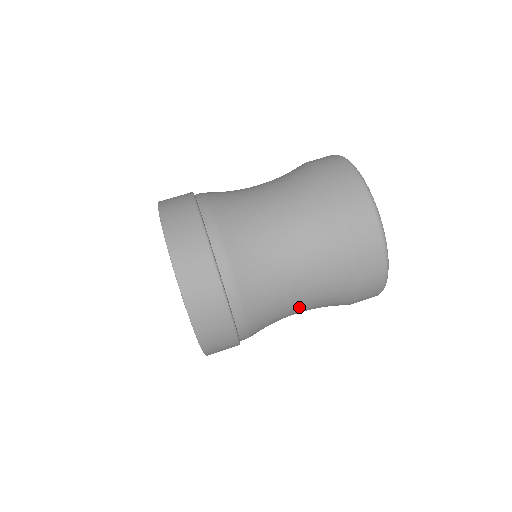
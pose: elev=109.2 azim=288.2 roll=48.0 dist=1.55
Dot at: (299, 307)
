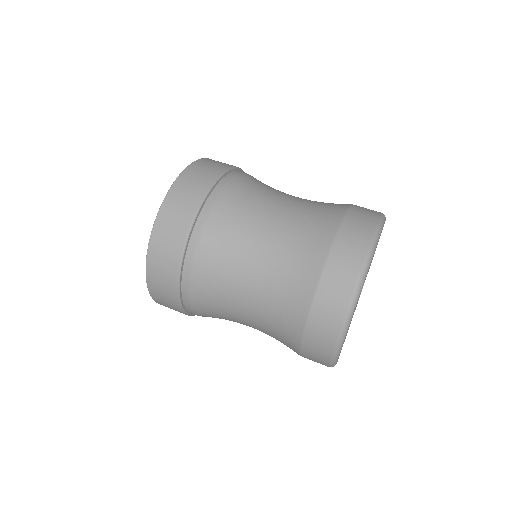
Dot at: (265, 246)
